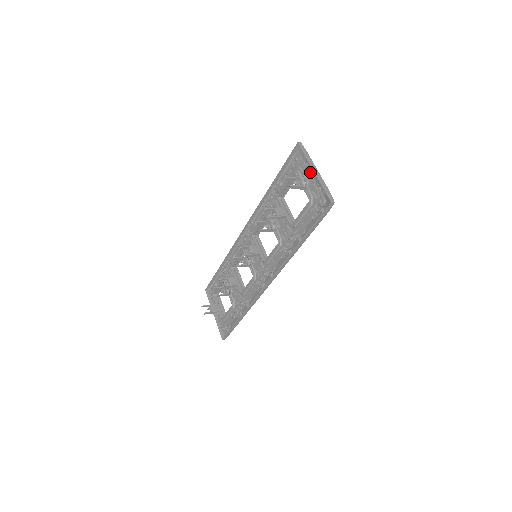
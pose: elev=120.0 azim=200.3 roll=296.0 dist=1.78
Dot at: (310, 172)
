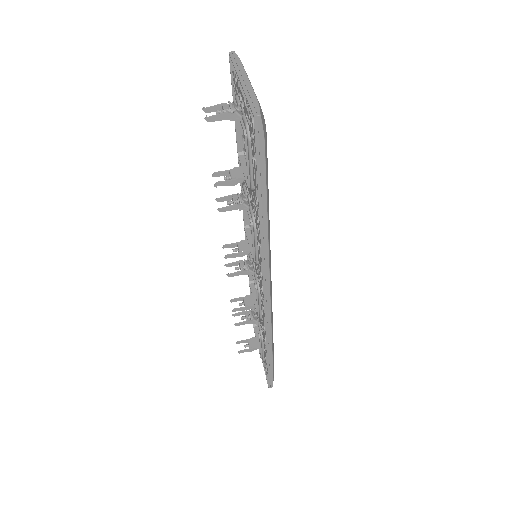
Dot at: occluded
